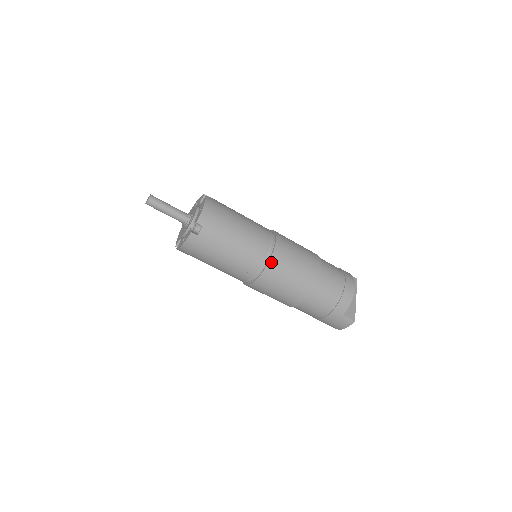
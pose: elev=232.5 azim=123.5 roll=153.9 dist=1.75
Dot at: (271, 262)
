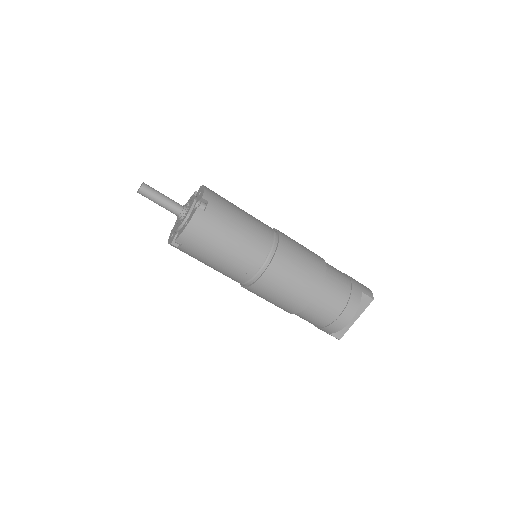
Dot at: (253, 286)
